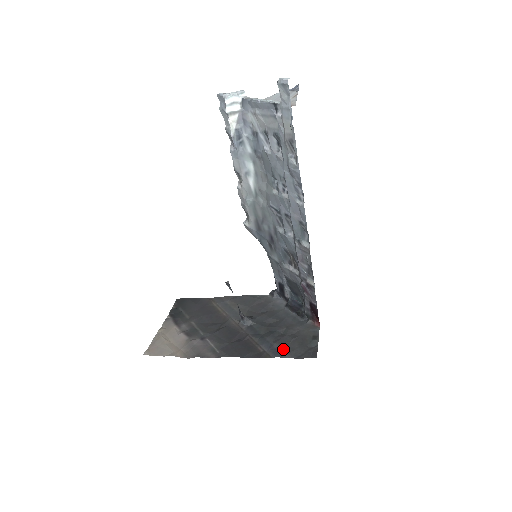
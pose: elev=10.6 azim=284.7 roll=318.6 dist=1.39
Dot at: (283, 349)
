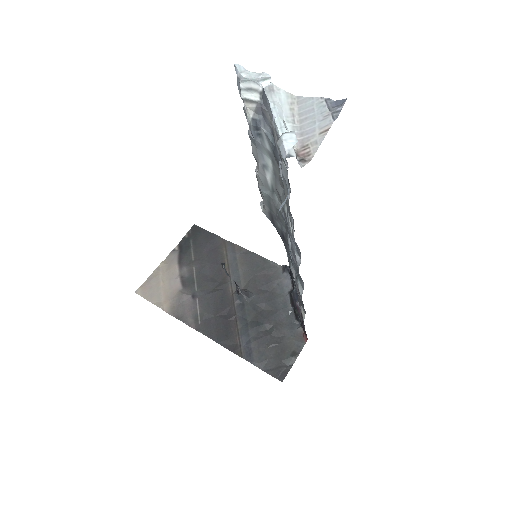
Dot at: (257, 353)
